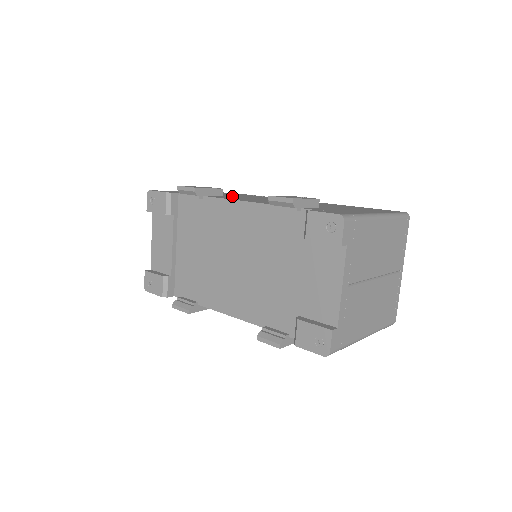
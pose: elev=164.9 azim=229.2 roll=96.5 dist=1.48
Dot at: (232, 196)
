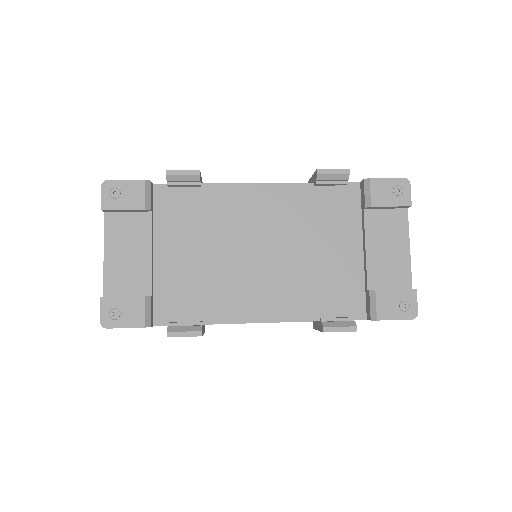
Dot at: occluded
